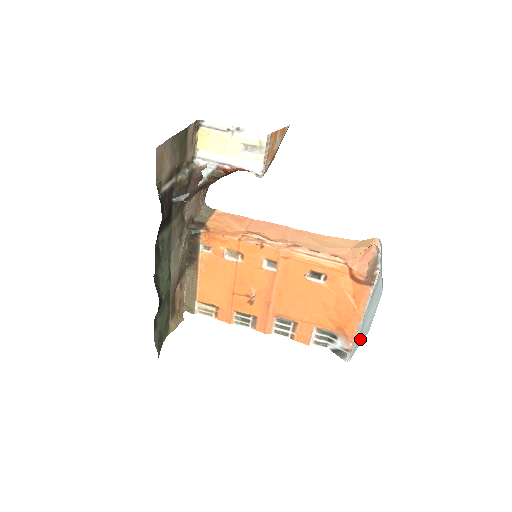
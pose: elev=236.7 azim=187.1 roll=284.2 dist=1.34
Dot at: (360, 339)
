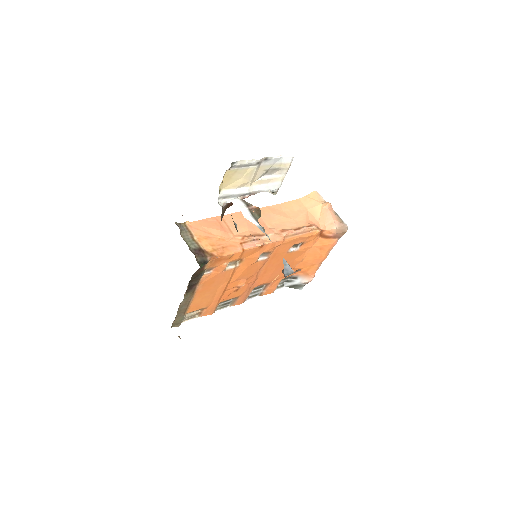
Dot at: occluded
